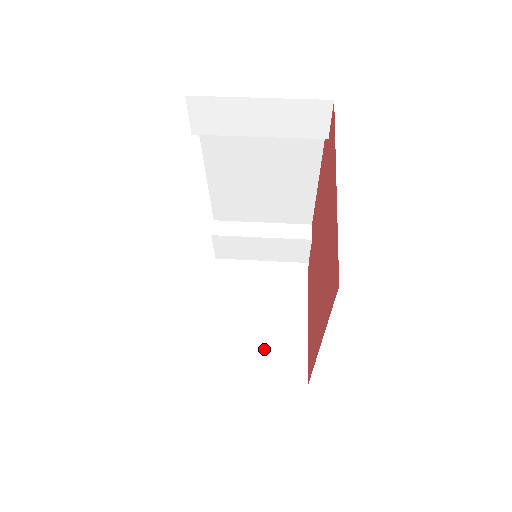
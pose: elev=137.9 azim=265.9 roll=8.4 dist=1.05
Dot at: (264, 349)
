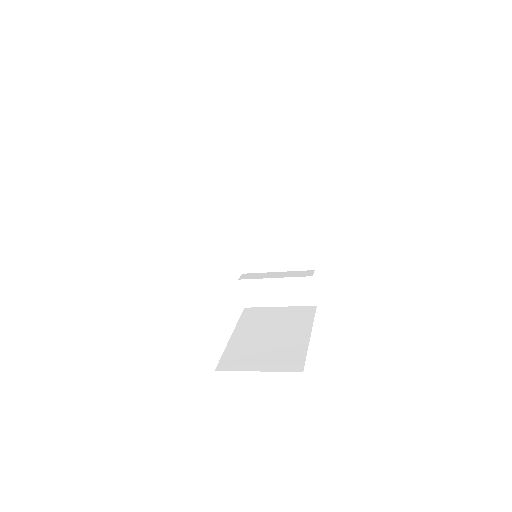
Dot at: (271, 352)
